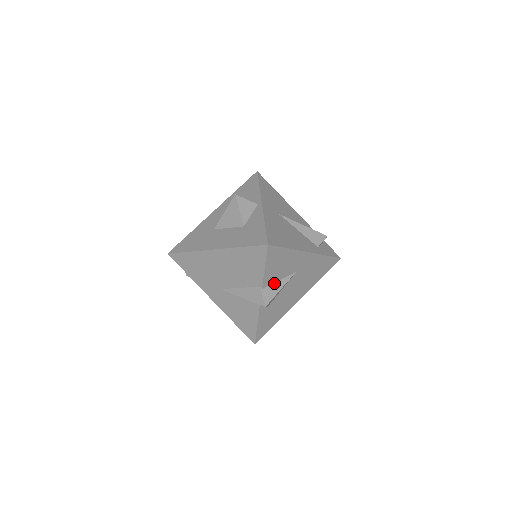
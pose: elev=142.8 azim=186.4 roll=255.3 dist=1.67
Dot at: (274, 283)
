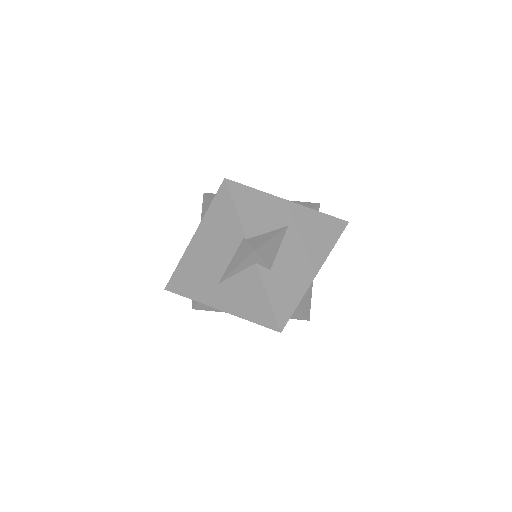
Dot at: (262, 235)
